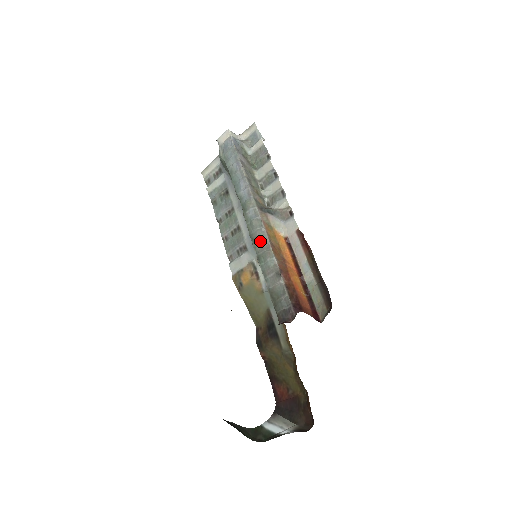
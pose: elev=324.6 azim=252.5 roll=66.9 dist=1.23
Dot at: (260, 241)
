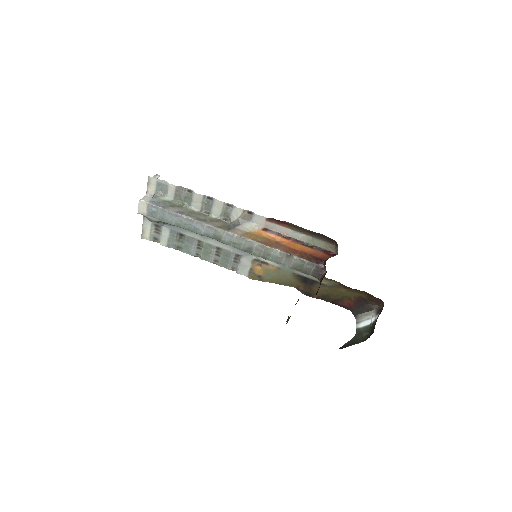
Dot at: (254, 248)
